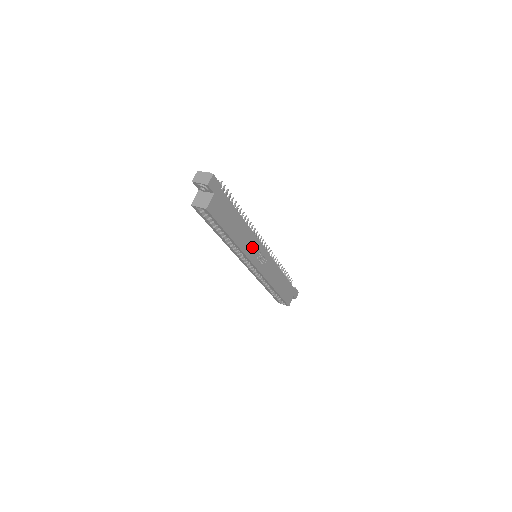
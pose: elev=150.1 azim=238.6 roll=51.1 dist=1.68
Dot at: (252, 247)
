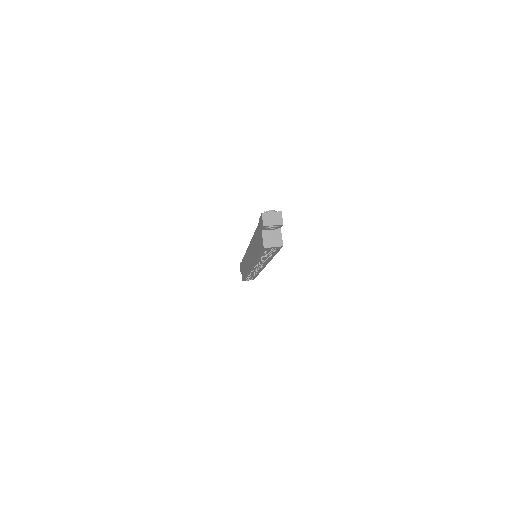
Dot at: occluded
